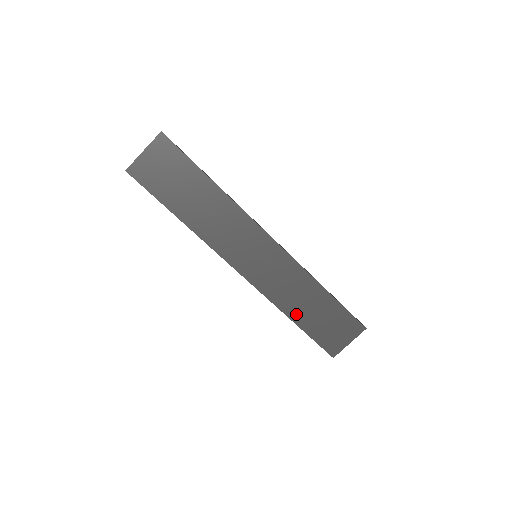
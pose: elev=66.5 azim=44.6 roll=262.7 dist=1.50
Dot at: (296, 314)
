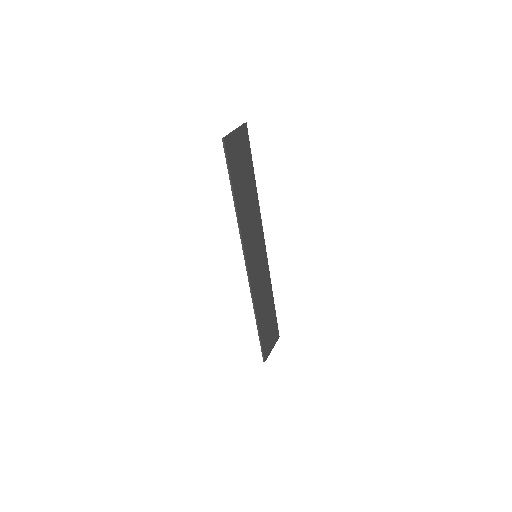
Dot at: (260, 316)
